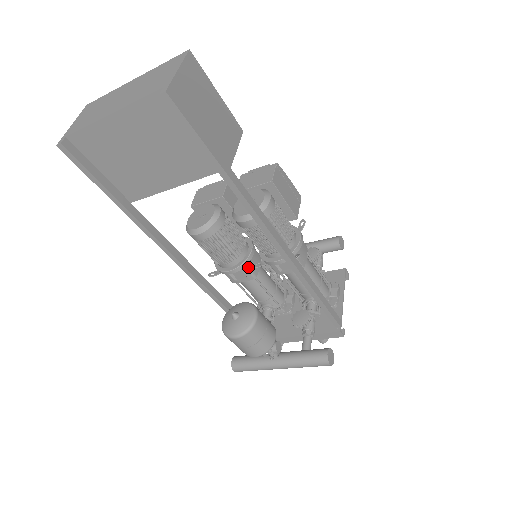
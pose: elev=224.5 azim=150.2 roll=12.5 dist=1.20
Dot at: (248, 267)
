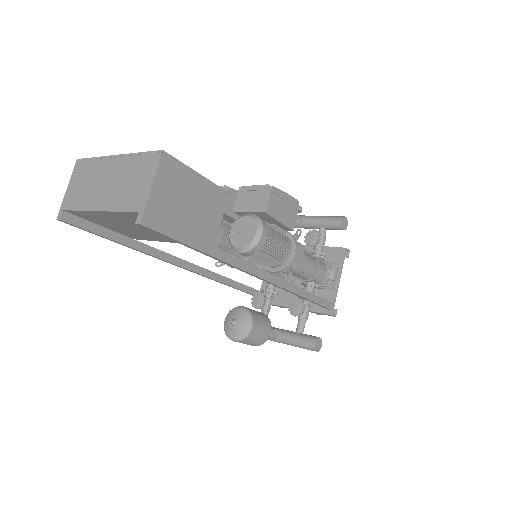
Dot at: occluded
